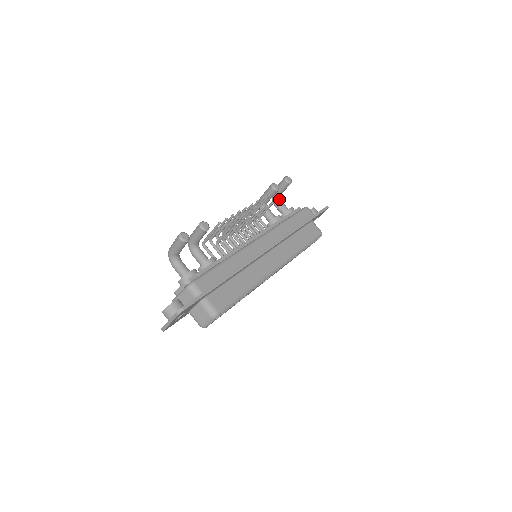
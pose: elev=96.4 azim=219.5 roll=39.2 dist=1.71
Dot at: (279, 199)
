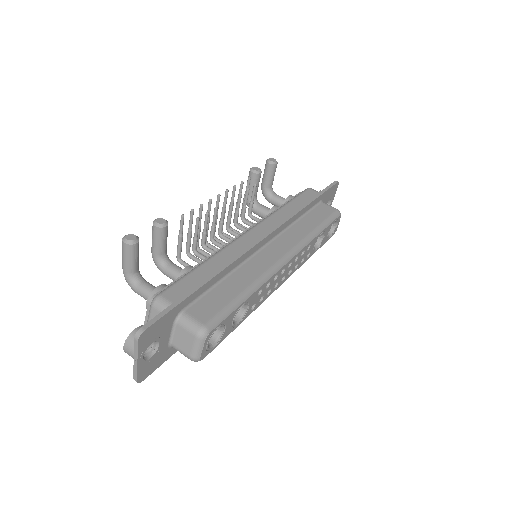
Dot at: (272, 192)
